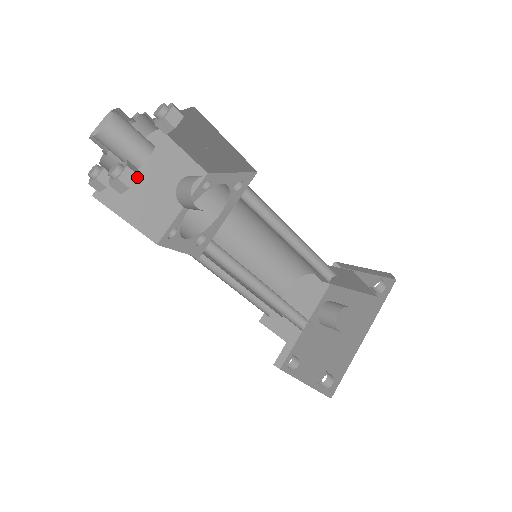
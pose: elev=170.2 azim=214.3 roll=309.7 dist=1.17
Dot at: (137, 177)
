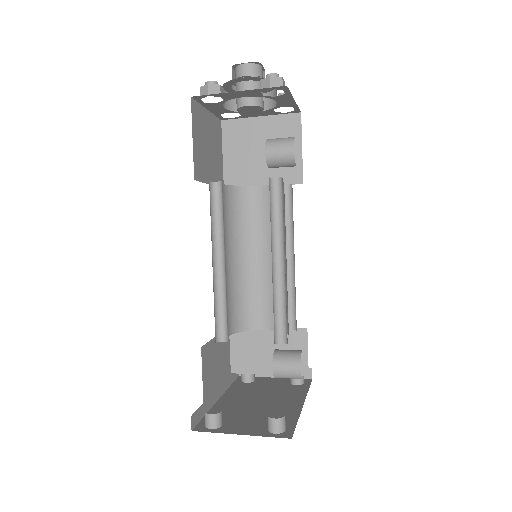
Dot at: (284, 92)
